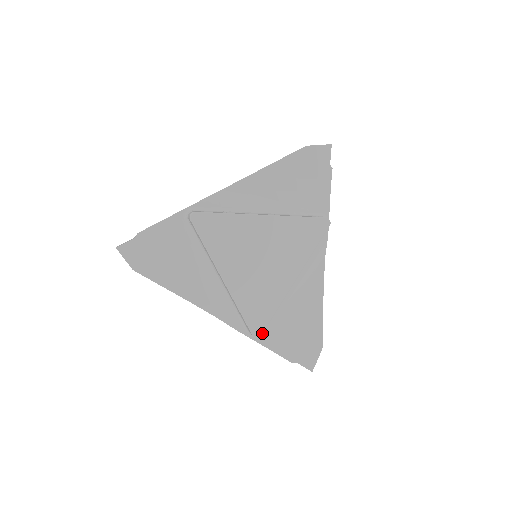
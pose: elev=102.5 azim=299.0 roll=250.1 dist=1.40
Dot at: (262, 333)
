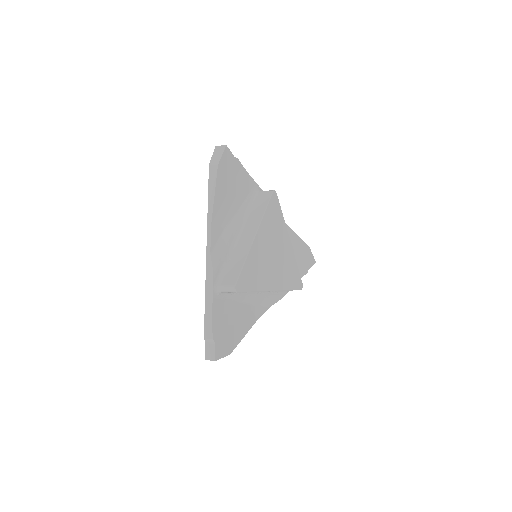
Dot at: (302, 283)
